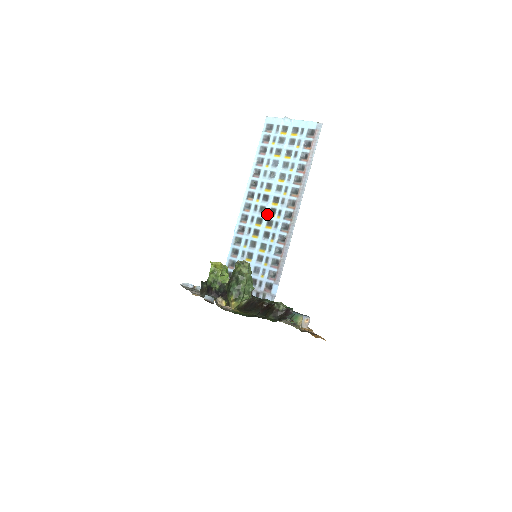
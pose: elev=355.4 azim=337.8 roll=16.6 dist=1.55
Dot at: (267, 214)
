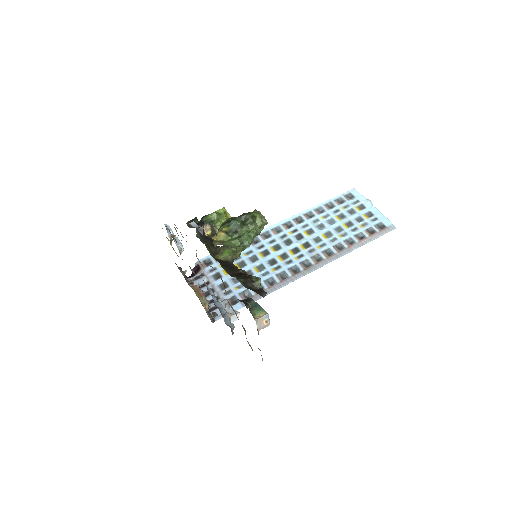
Dot at: (289, 248)
